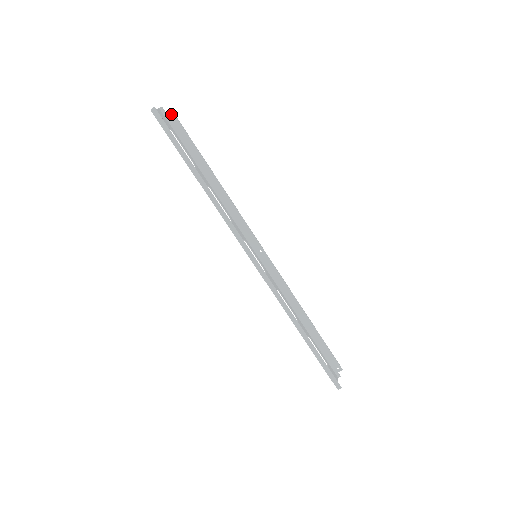
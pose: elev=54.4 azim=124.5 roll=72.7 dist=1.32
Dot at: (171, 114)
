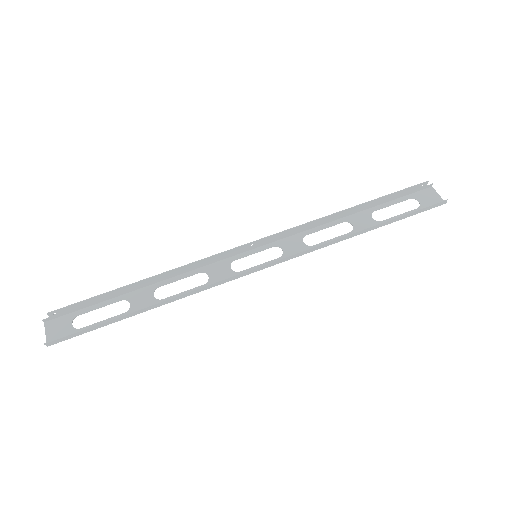
Dot at: occluded
